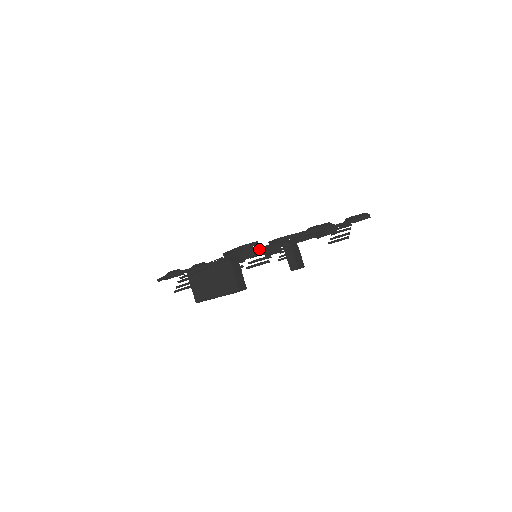
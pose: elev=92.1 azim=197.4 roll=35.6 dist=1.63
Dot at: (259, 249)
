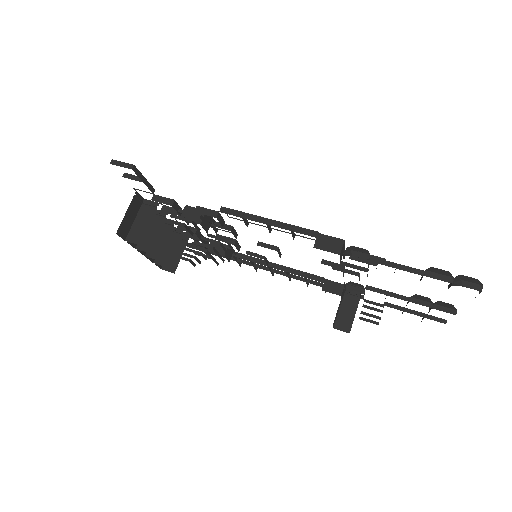
Dot at: (187, 207)
